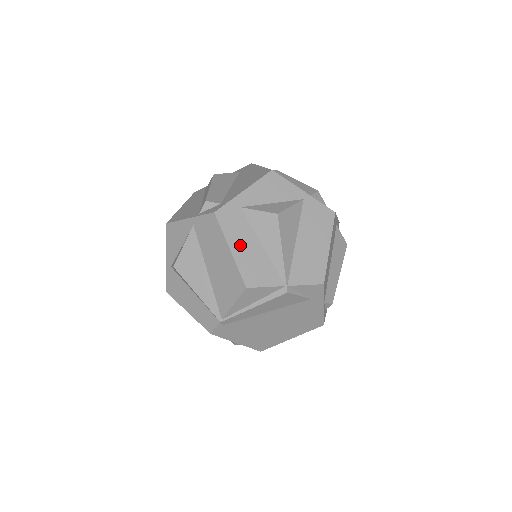
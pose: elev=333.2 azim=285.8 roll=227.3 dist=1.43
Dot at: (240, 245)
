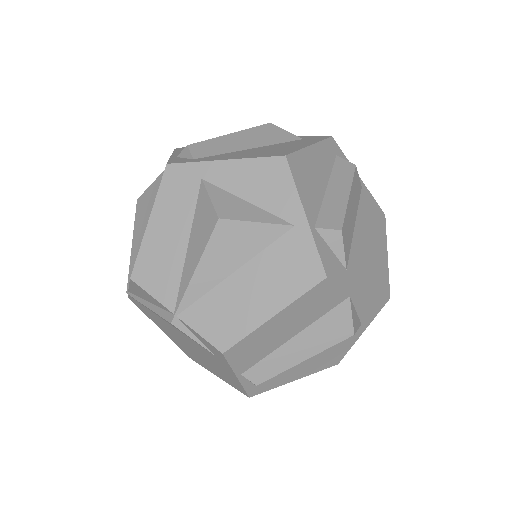
Dot at: (163, 224)
